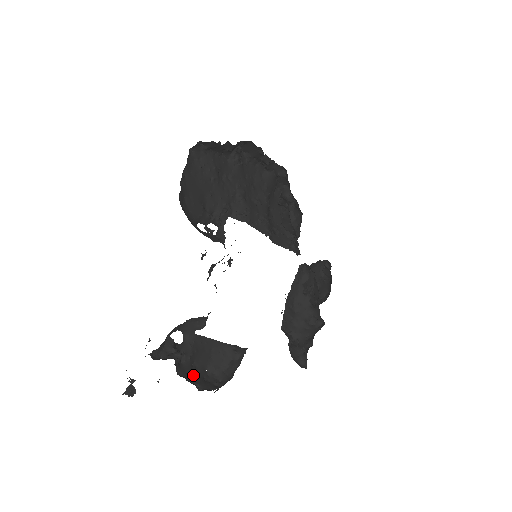
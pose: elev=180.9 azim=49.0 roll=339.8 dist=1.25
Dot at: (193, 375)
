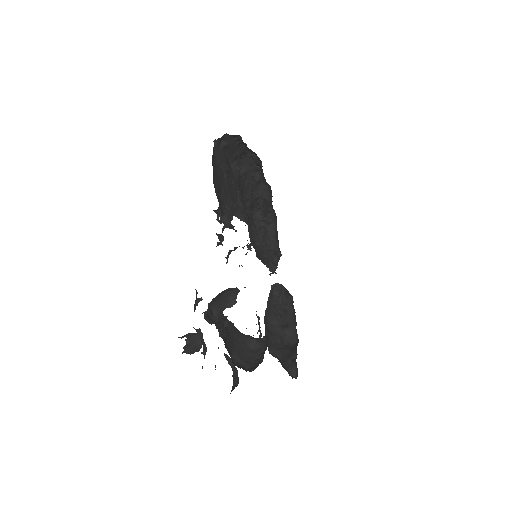
Dot at: occluded
